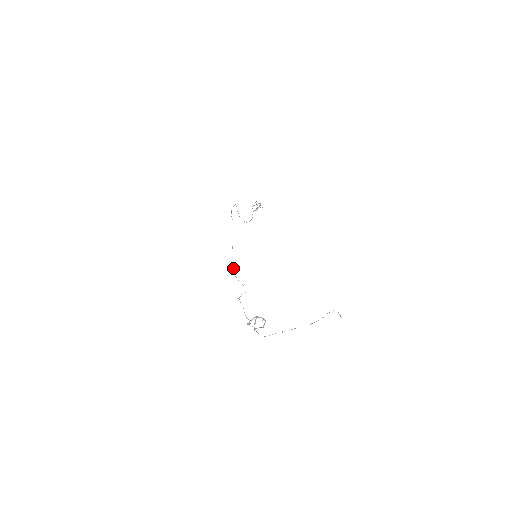
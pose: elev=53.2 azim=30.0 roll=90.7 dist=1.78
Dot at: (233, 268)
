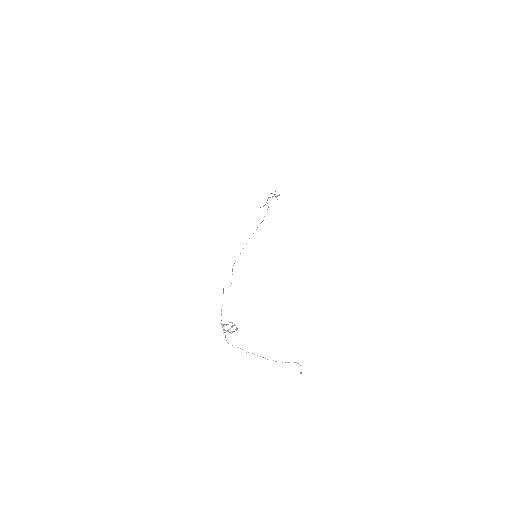
Dot at: occluded
